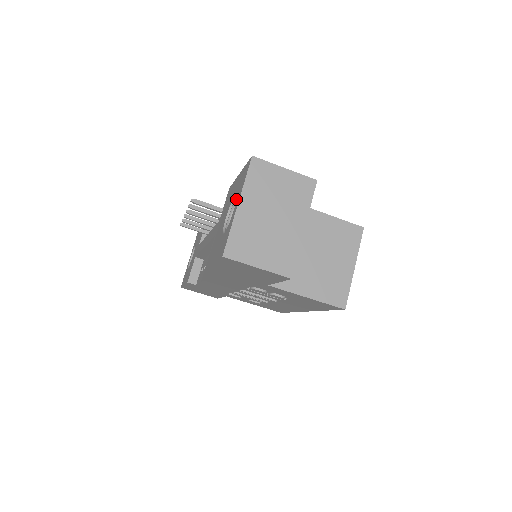
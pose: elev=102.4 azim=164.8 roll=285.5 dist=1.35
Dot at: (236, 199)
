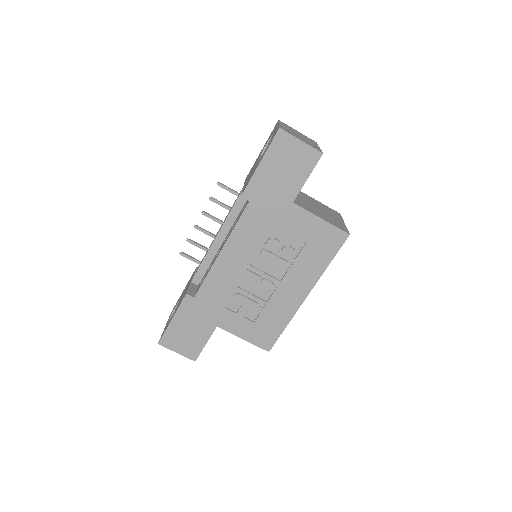
Dot at: occluded
